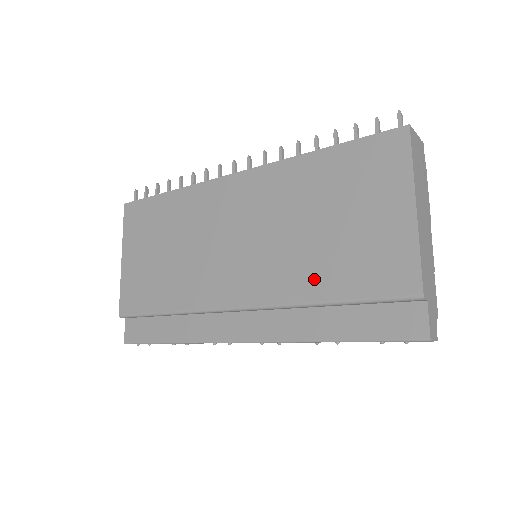
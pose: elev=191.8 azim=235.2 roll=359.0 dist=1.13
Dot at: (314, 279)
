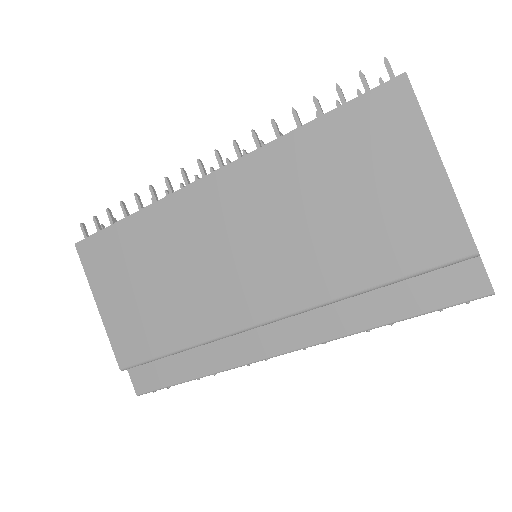
Dot at: (348, 267)
